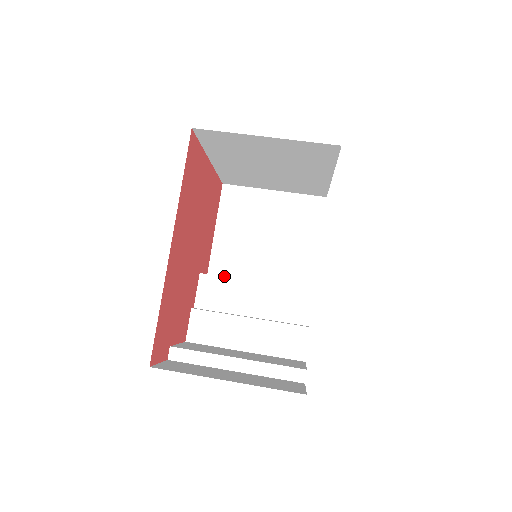
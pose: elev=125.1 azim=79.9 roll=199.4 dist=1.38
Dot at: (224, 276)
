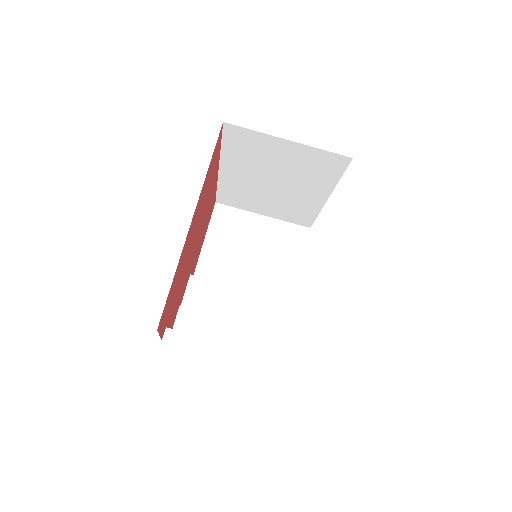
Dot at: occluded
